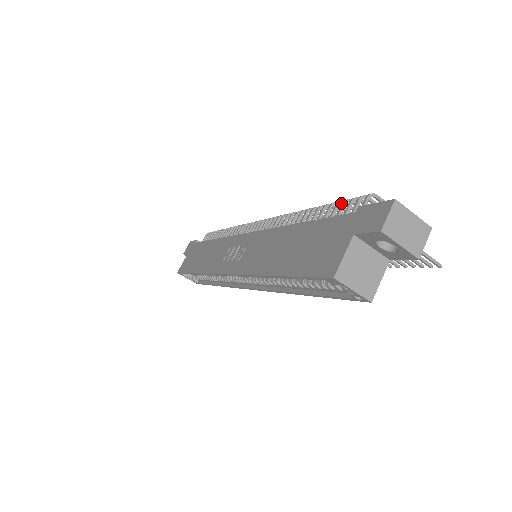
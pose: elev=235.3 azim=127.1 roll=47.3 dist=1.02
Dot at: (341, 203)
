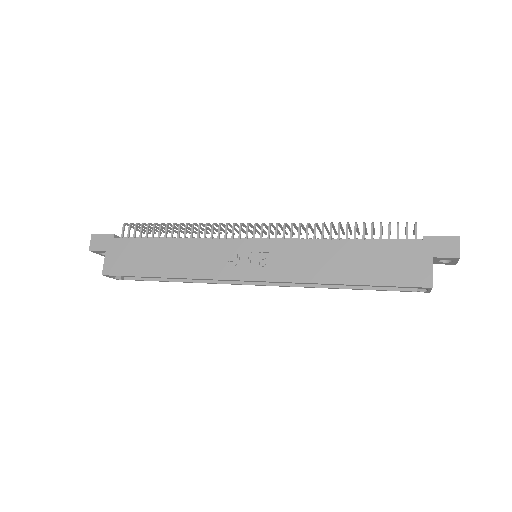
Dot at: occluded
